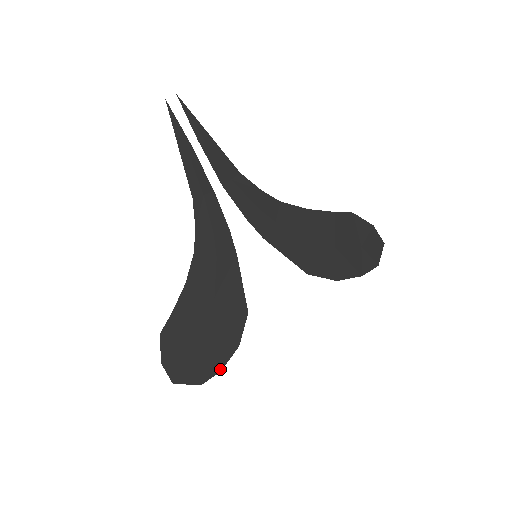
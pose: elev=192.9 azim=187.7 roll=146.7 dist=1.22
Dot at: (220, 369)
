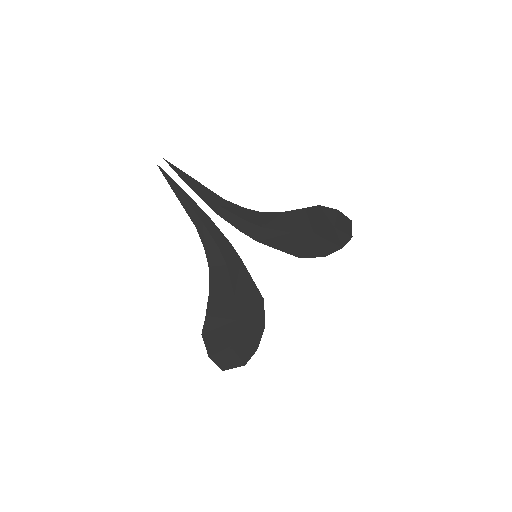
Dot at: (256, 348)
